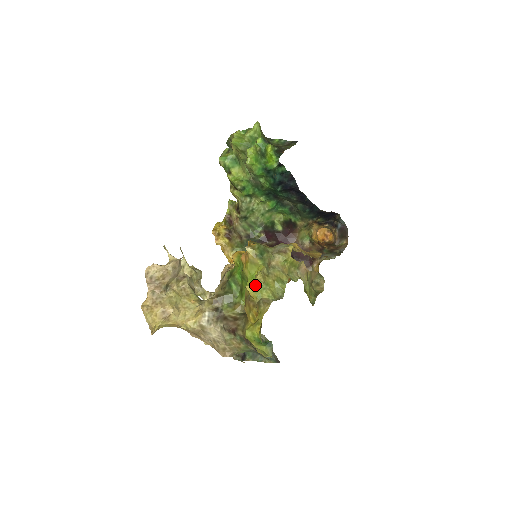
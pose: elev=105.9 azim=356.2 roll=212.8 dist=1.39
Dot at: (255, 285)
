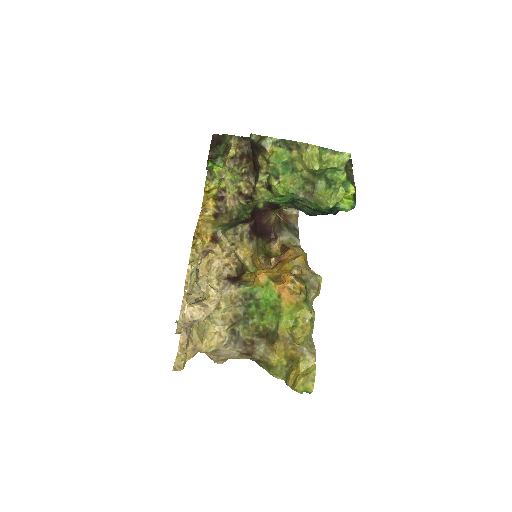
Dot at: (305, 336)
